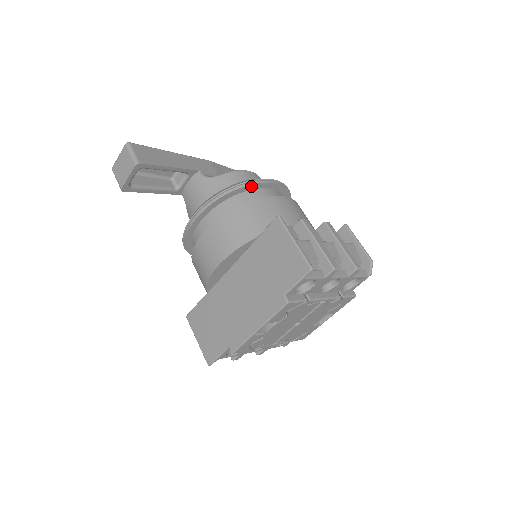
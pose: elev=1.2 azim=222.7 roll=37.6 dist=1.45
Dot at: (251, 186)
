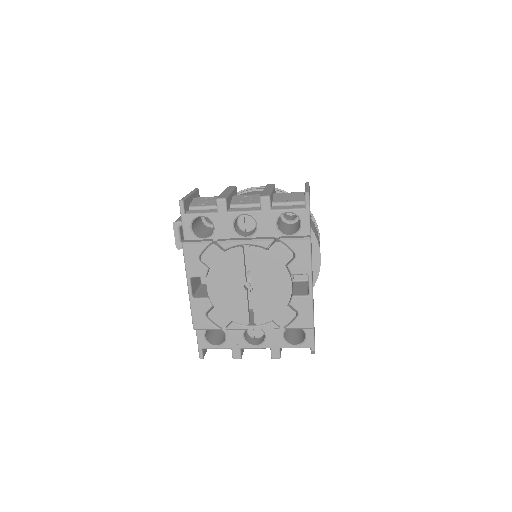
Dot at: occluded
